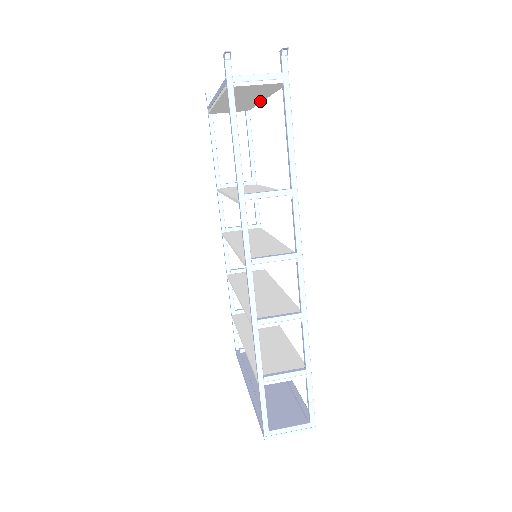
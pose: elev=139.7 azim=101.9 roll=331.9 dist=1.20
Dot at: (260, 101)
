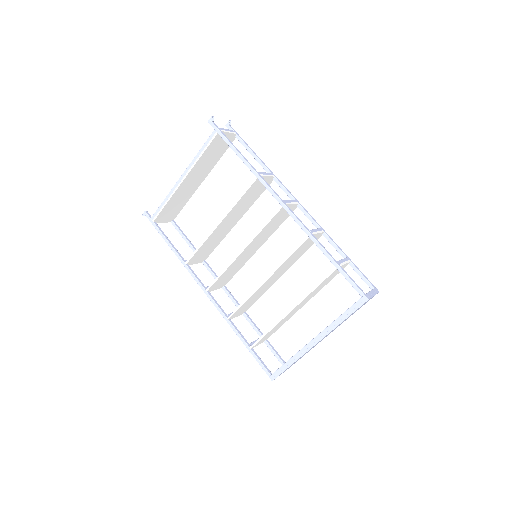
Dot at: (198, 186)
